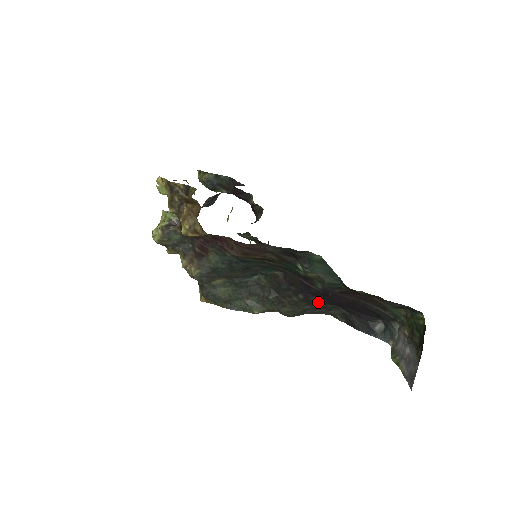
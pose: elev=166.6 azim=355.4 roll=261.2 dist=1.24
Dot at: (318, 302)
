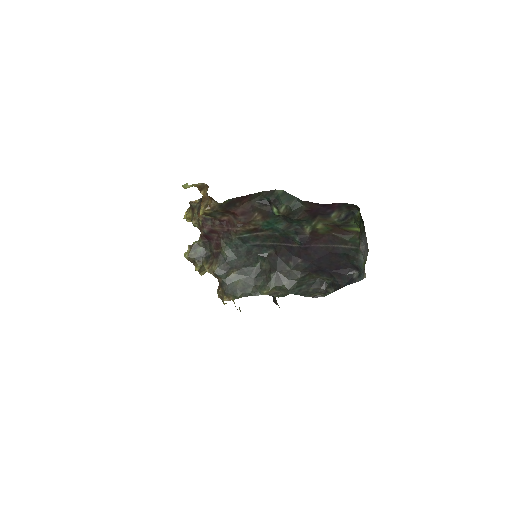
Dot at: (305, 266)
